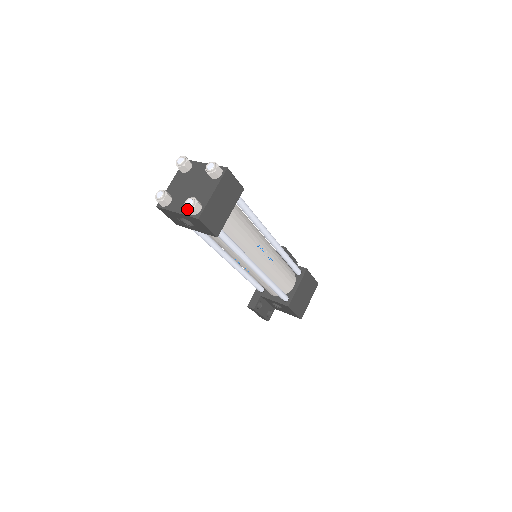
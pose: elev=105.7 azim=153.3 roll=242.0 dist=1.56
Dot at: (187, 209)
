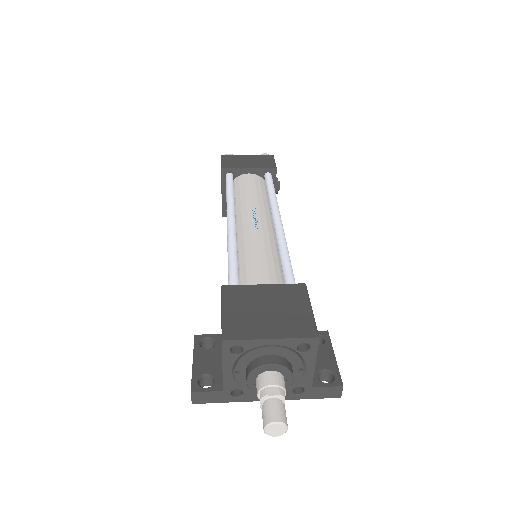
Dot at: occluded
